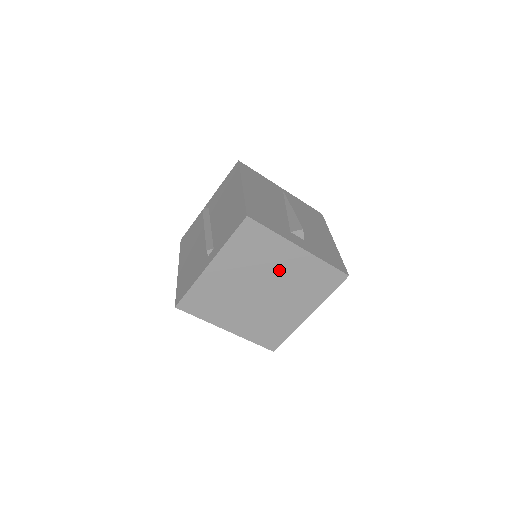
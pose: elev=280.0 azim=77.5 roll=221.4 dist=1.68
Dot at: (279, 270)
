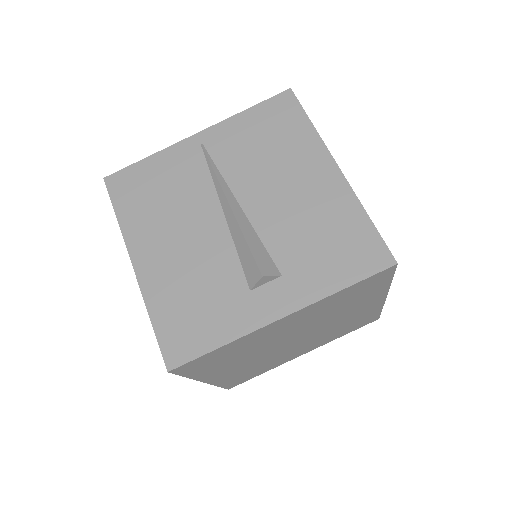
Dot at: (287, 331)
